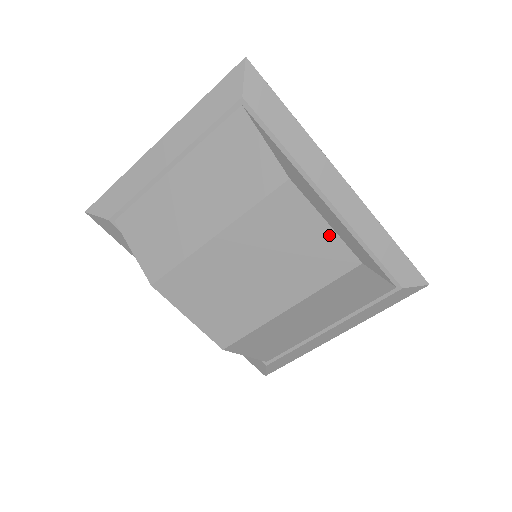
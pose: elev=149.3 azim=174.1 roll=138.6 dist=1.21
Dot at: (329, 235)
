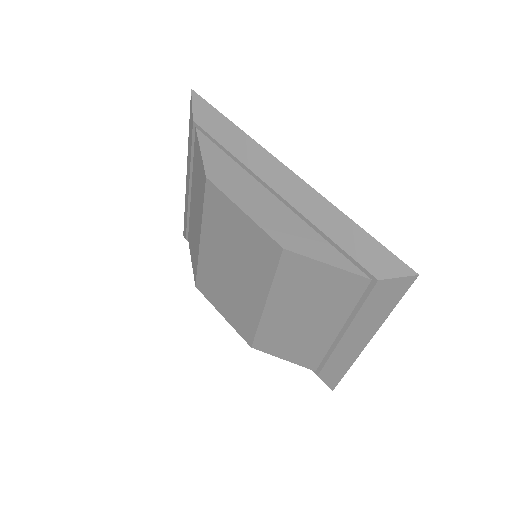
Dot at: (249, 223)
